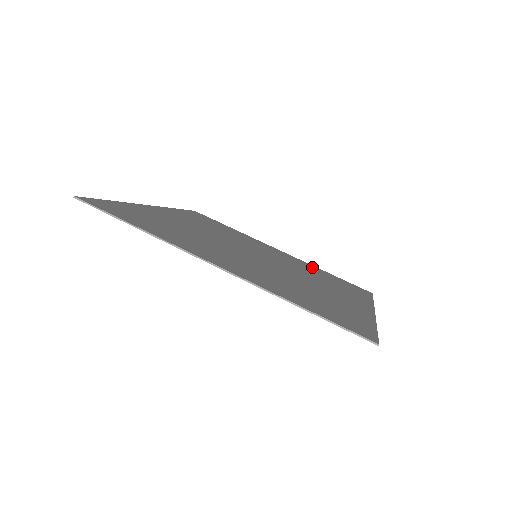
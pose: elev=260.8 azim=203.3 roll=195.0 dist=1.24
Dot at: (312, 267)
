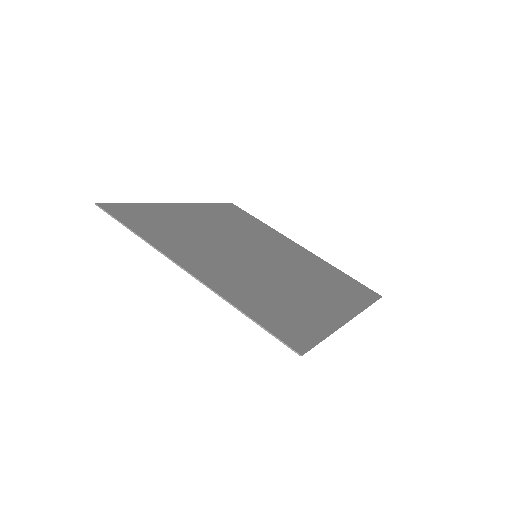
Dot at: (325, 266)
